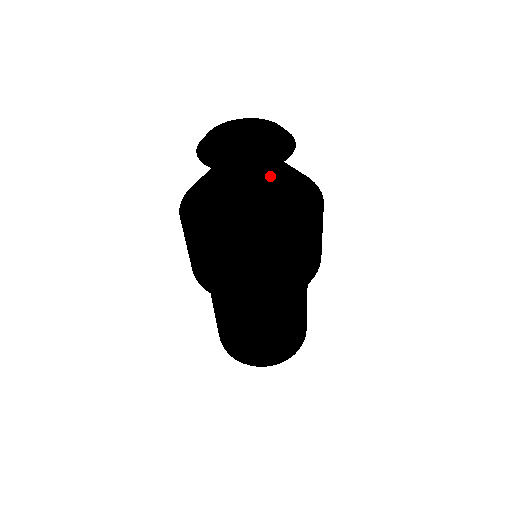
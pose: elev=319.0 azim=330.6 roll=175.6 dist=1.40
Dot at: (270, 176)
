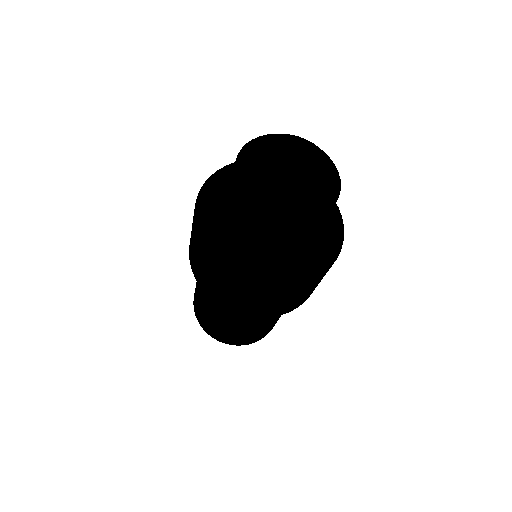
Dot at: occluded
